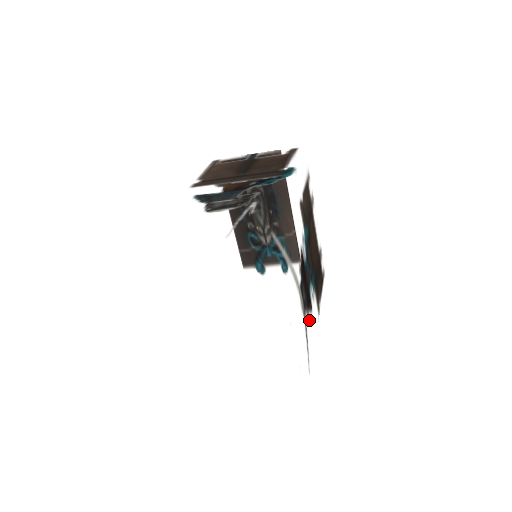
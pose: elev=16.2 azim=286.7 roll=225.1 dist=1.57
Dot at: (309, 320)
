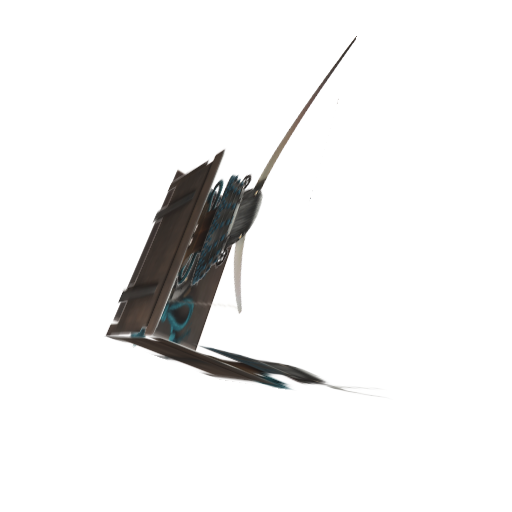
Dot at: occluded
